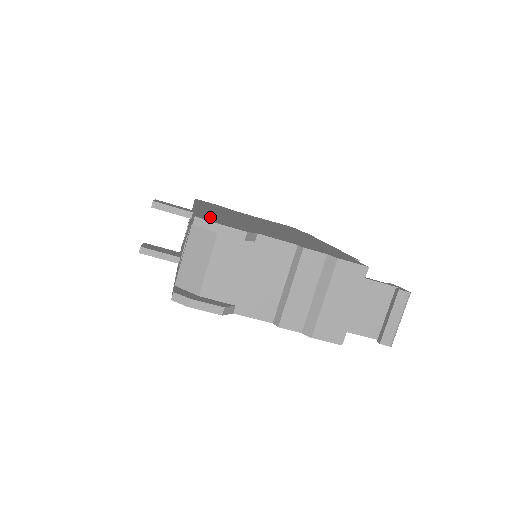
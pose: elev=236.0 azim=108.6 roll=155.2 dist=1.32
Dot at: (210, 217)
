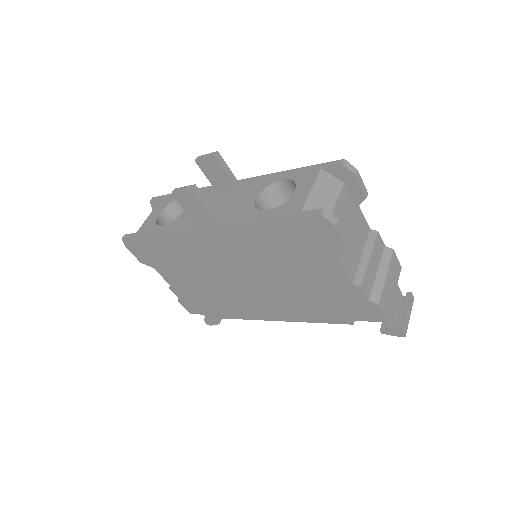
Dot at: occluded
